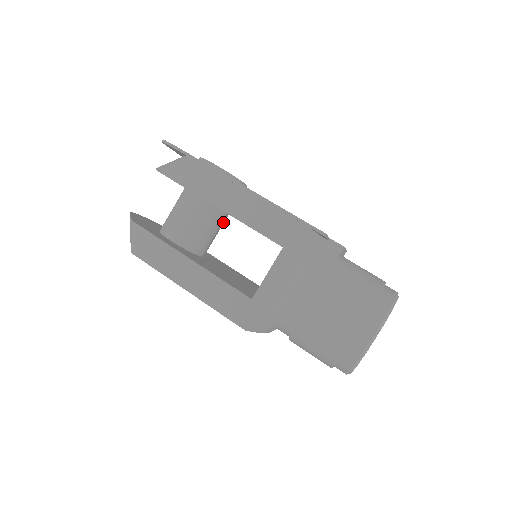
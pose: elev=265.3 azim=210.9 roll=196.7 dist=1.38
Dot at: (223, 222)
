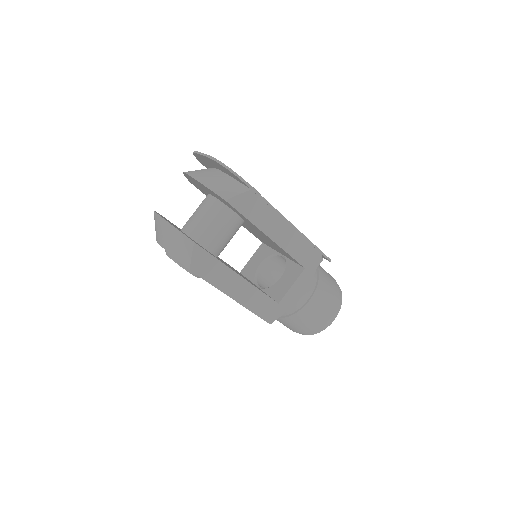
Dot at: occluded
